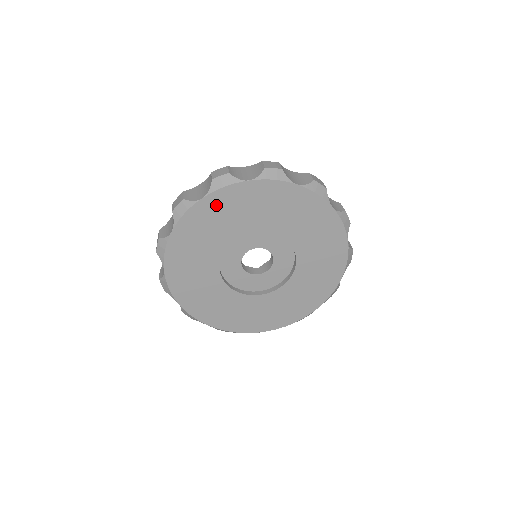
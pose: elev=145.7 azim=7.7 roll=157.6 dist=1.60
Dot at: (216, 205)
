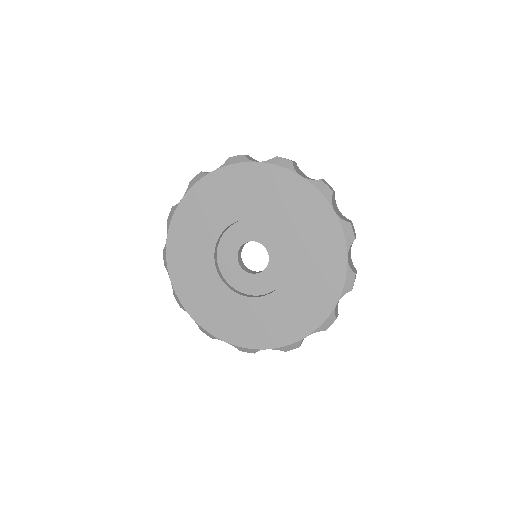
Dot at: (195, 202)
